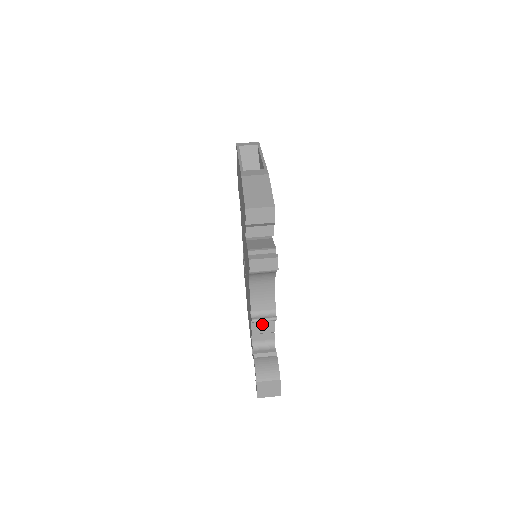
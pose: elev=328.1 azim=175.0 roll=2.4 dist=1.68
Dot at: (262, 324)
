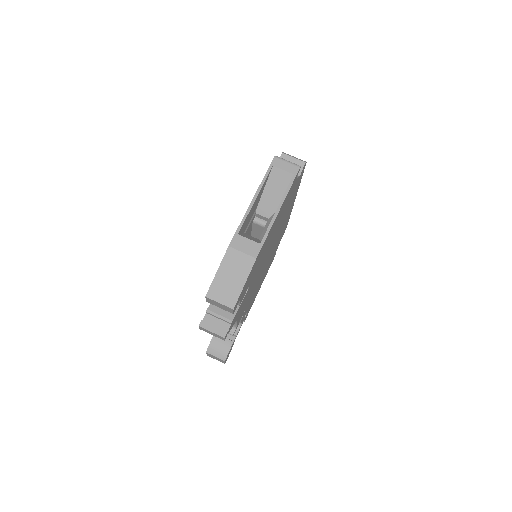
Dot at: occluded
